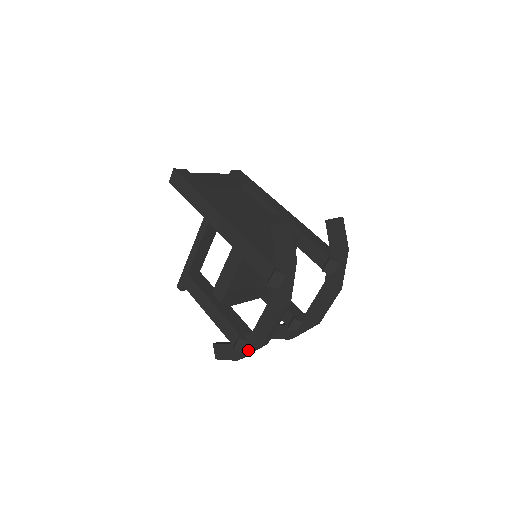
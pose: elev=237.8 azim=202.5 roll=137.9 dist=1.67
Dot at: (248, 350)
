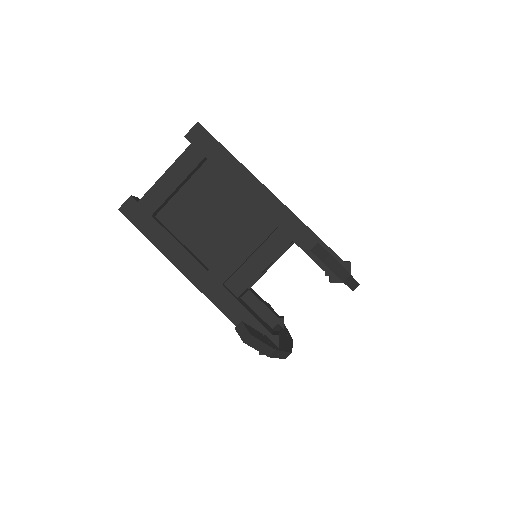
Dot at: occluded
